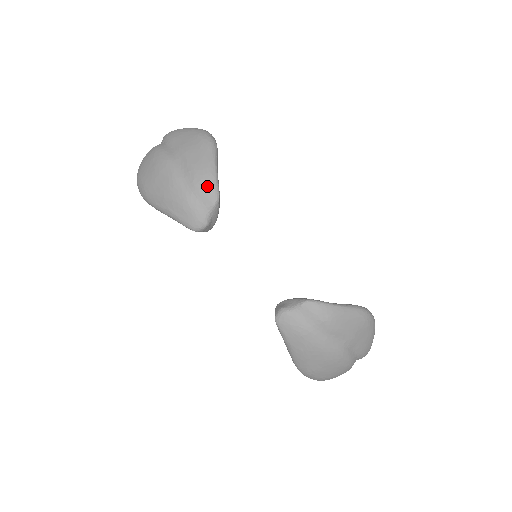
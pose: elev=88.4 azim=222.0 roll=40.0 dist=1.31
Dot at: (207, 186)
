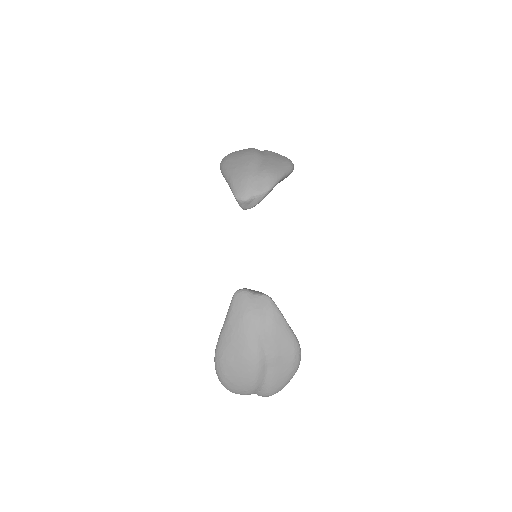
Dot at: (268, 179)
